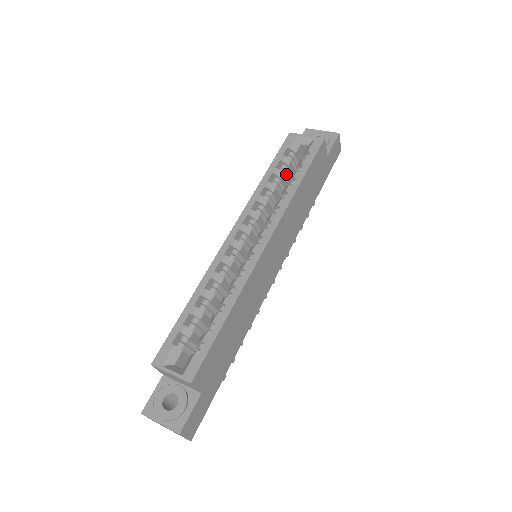
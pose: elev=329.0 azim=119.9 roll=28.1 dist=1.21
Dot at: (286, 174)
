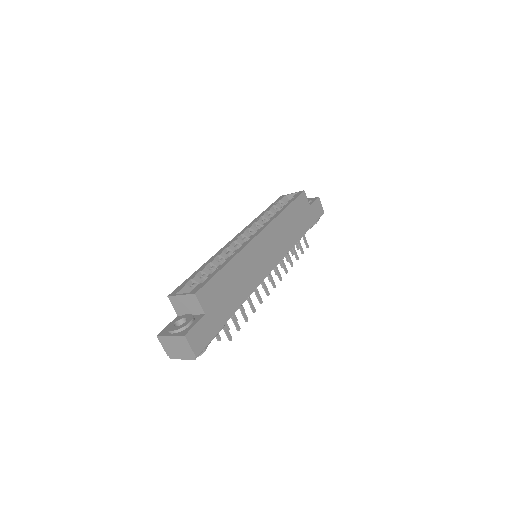
Dot at: occluded
